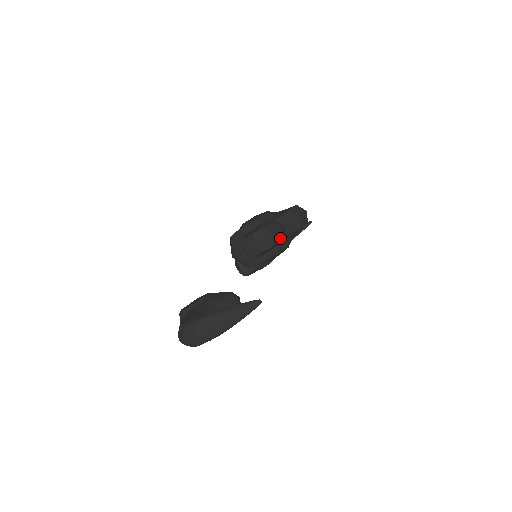
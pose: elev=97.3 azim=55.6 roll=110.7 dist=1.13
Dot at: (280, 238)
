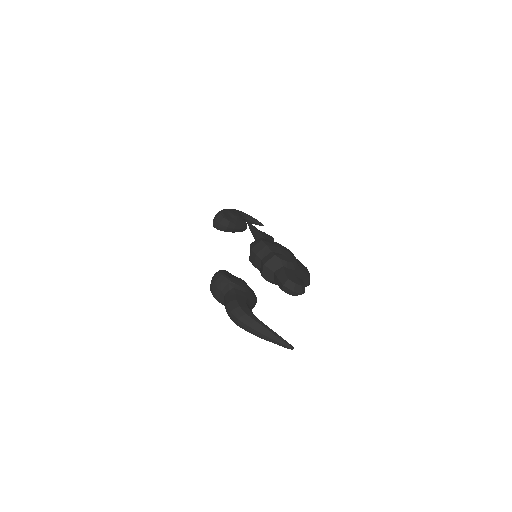
Dot at: occluded
